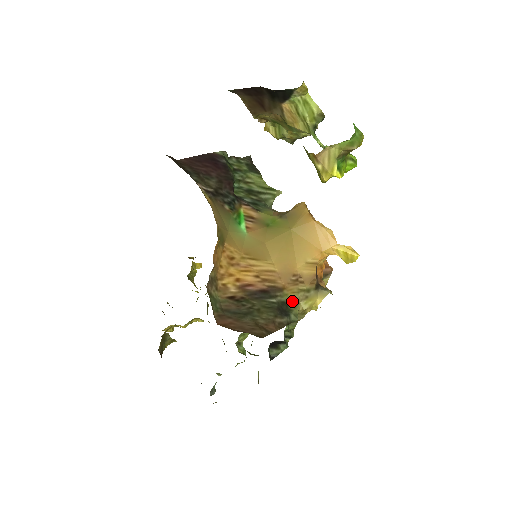
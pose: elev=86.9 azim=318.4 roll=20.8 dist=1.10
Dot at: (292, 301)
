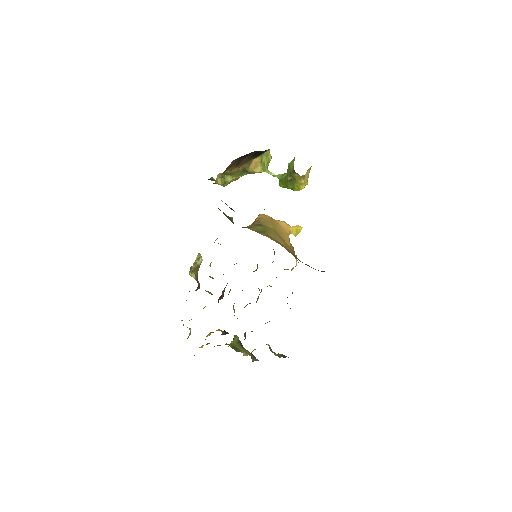
Dot at: occluded
